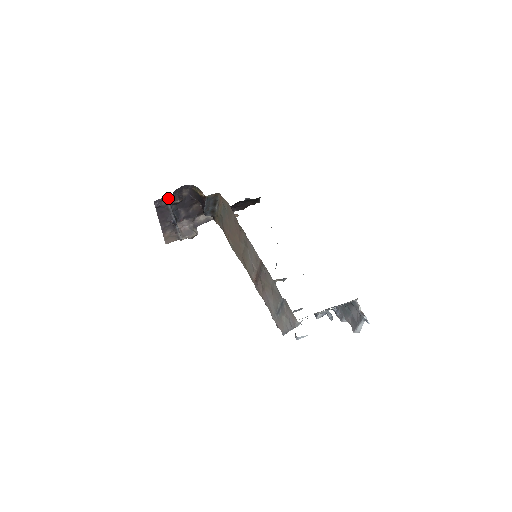
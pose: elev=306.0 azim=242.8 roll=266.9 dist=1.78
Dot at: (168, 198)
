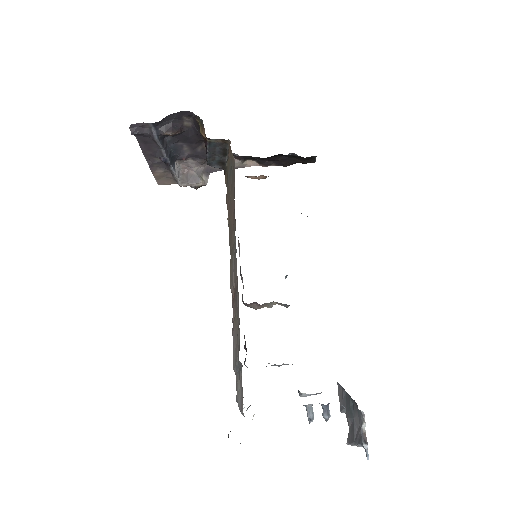
Dot at: (154, 125)
